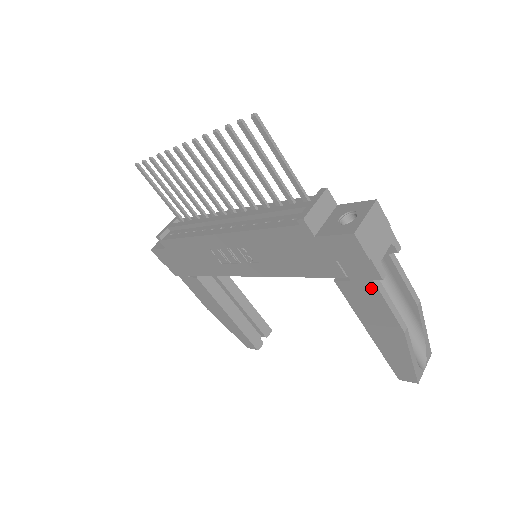
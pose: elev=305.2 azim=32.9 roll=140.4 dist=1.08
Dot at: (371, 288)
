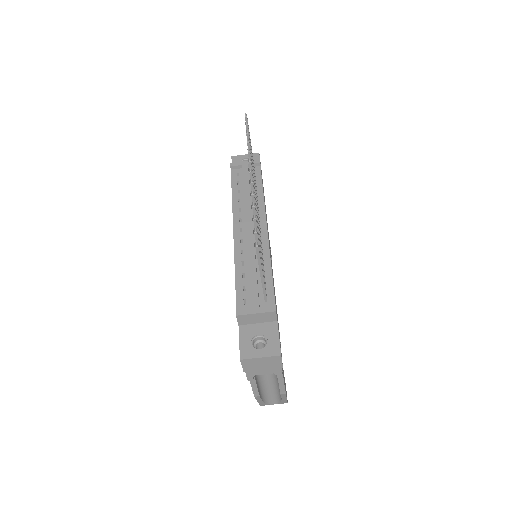
Dot at: occluded
